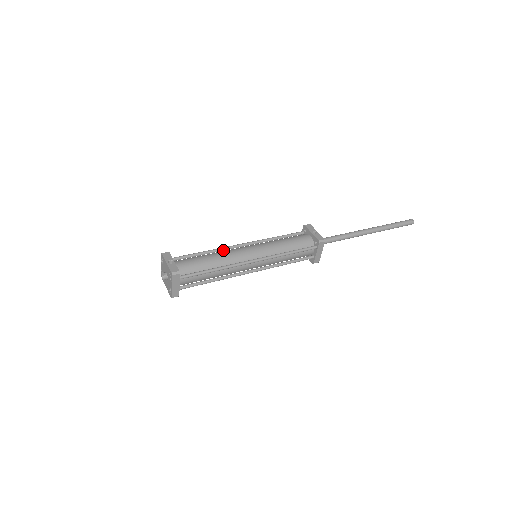
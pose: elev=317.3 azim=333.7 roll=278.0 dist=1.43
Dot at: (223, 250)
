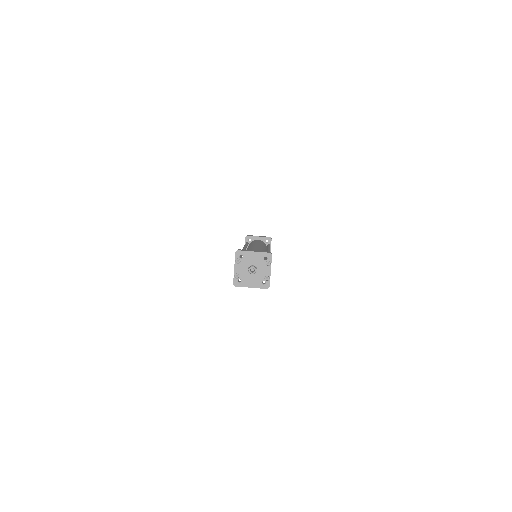
Dot at: occluded
